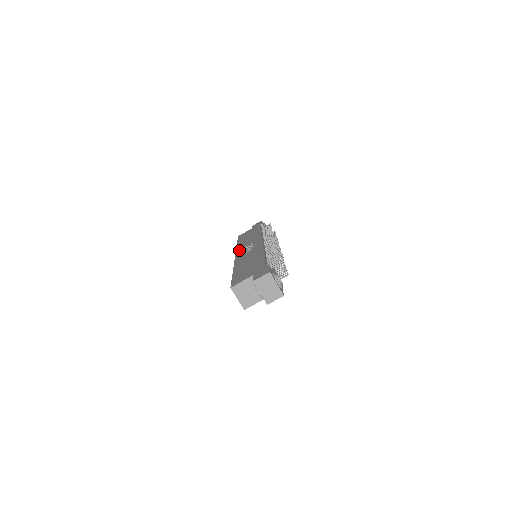
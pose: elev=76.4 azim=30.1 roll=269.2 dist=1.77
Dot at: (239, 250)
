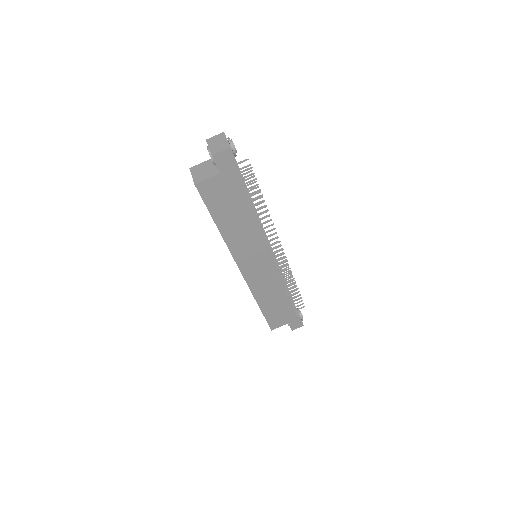
Dot at: occluded
